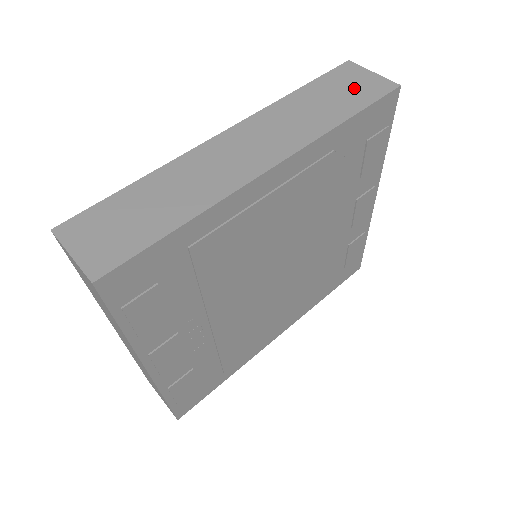
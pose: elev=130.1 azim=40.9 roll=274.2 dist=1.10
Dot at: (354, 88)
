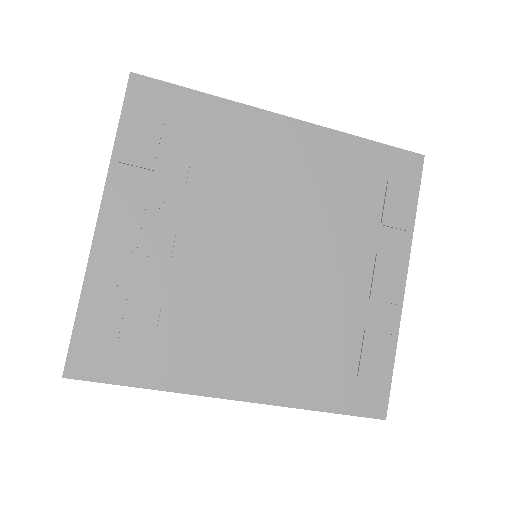
Dot at: occluded
